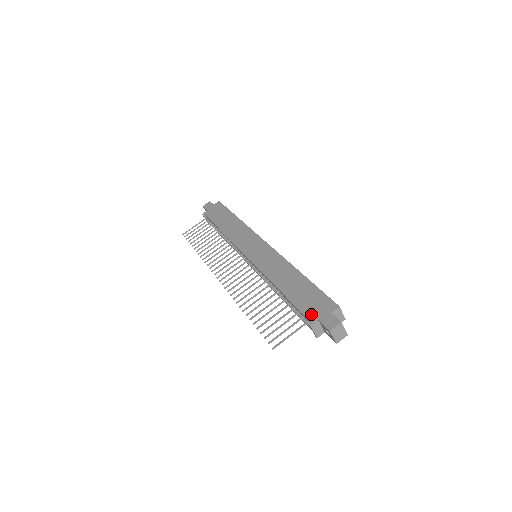
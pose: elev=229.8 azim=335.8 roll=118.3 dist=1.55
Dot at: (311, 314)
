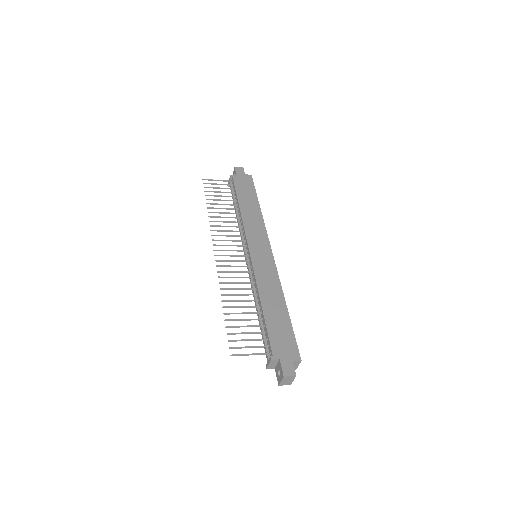
Dot at: (277, 350)
